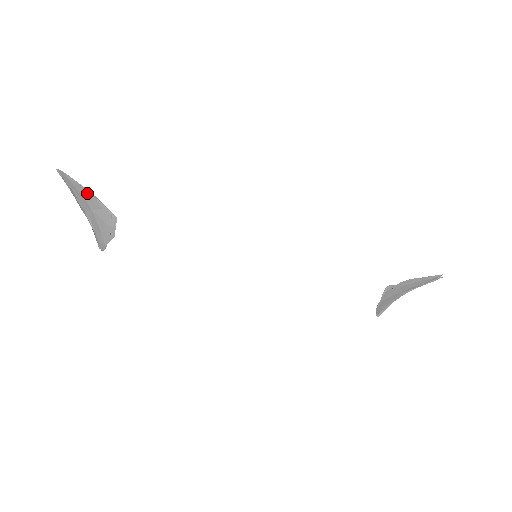
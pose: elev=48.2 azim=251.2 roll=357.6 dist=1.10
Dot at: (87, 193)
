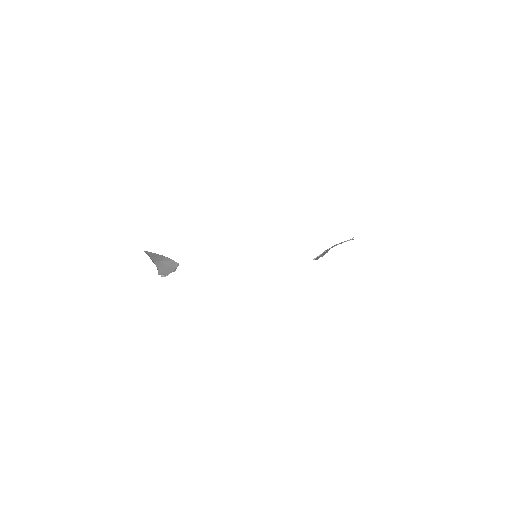
Dot at: (161, 256)
